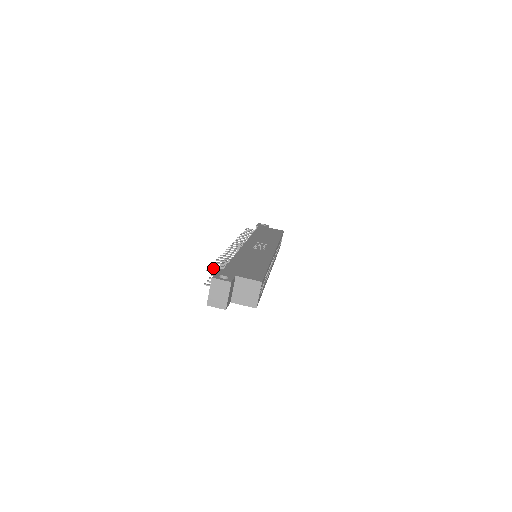
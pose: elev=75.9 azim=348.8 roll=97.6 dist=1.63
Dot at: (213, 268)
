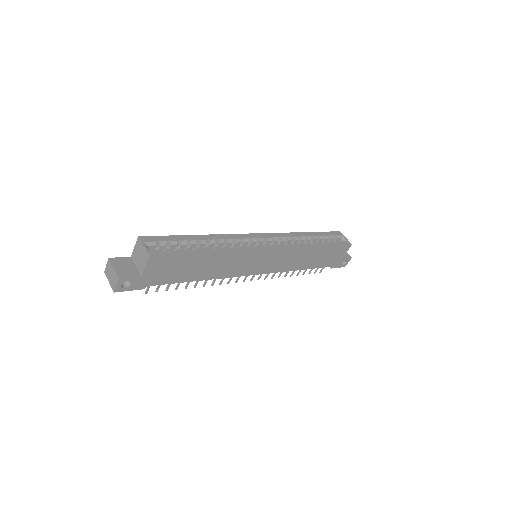
Dot at: occluded
